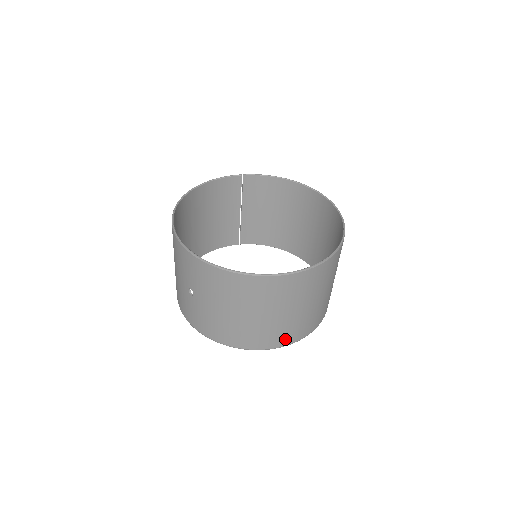
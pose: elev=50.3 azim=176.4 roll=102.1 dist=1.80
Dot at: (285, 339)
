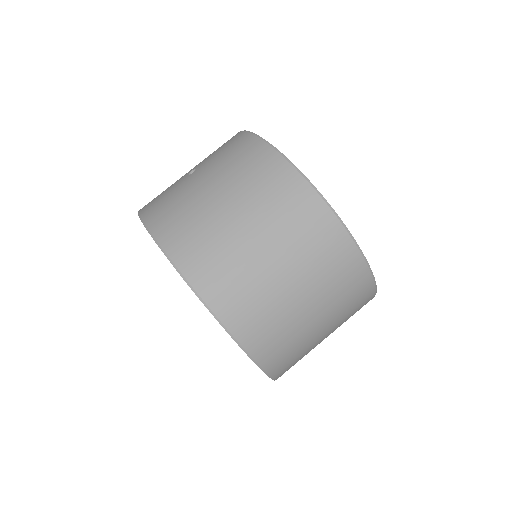
Dot at: (221, 295)
